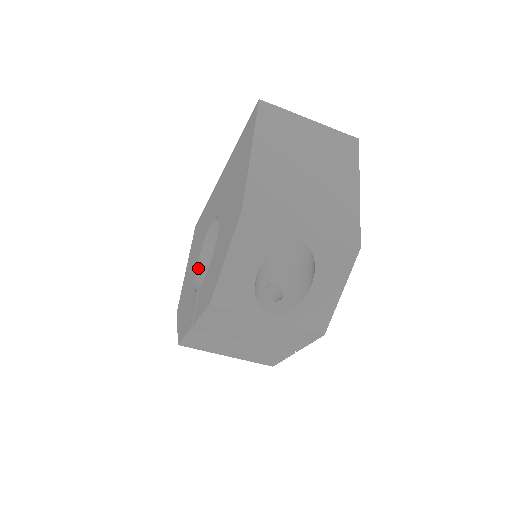
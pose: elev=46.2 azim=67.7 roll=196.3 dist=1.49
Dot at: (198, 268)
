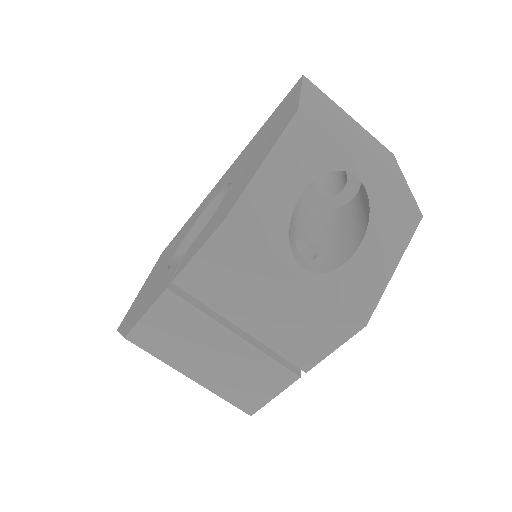
Dot at: (174, 258)
